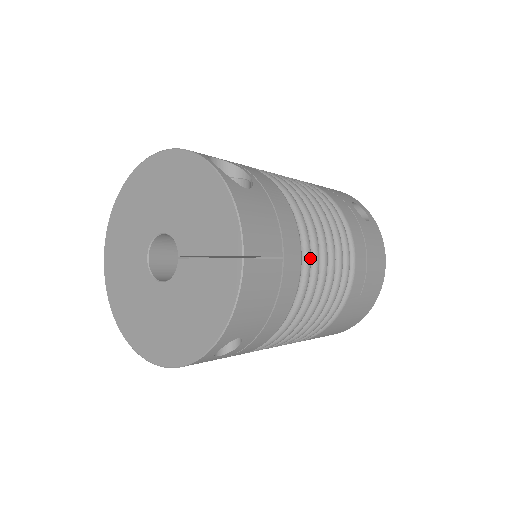
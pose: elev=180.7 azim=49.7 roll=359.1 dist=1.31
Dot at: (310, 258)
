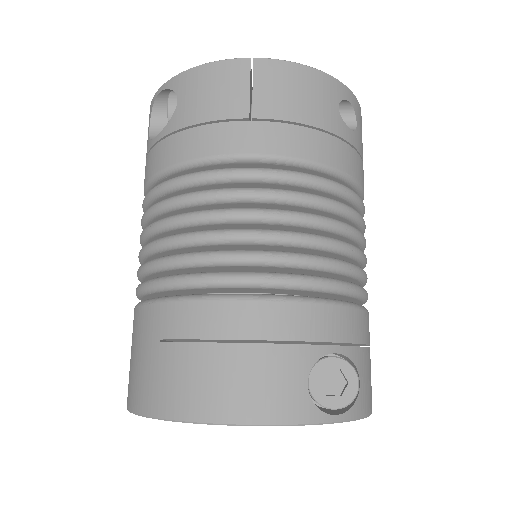
Dot at: occluded
